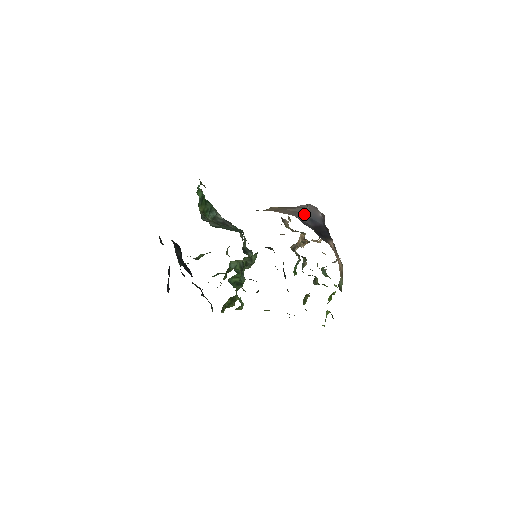
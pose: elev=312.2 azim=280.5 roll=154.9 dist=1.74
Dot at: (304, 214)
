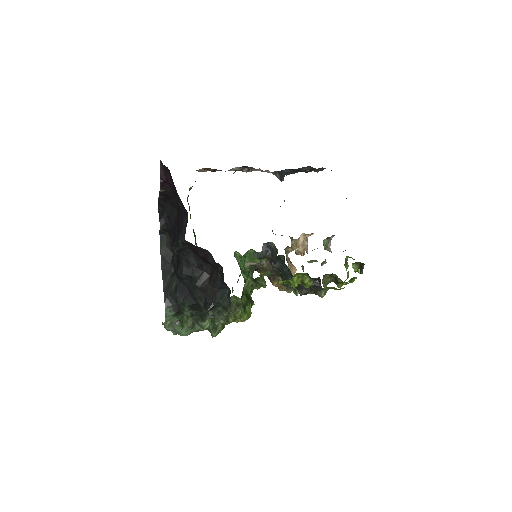
Dot at: occluded
